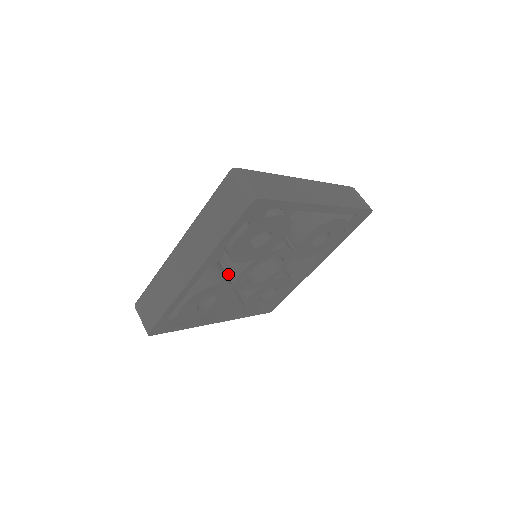
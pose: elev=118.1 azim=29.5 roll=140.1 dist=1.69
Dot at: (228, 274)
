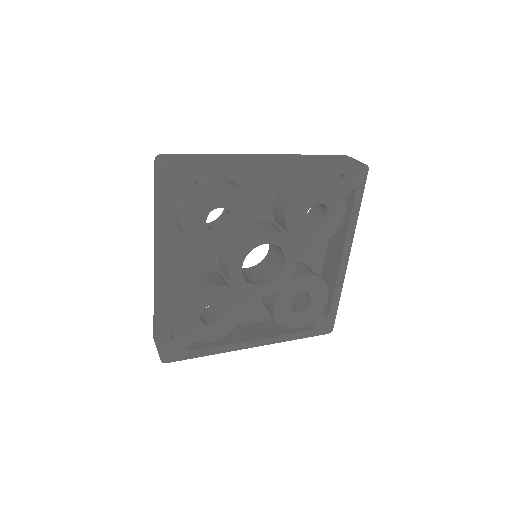
Dot at: occluded
